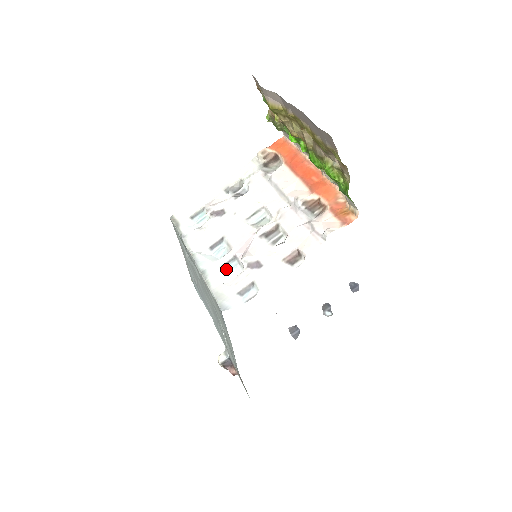
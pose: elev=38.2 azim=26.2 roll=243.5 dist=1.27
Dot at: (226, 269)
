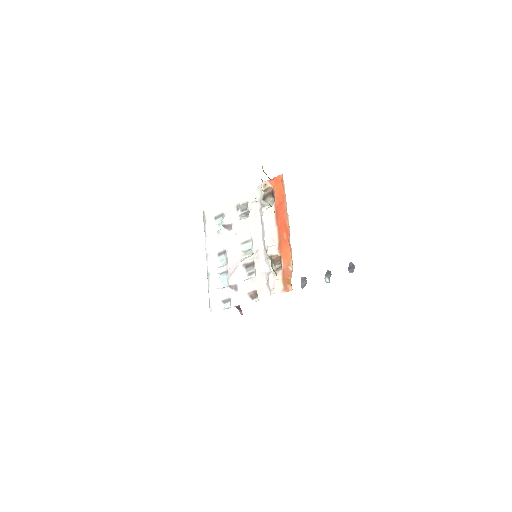
Dot at: (222, 277)
